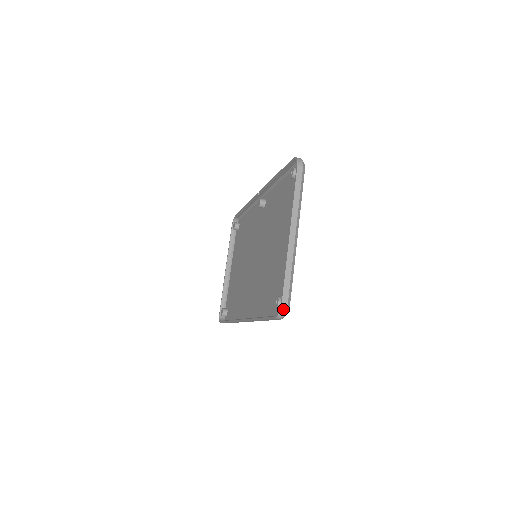
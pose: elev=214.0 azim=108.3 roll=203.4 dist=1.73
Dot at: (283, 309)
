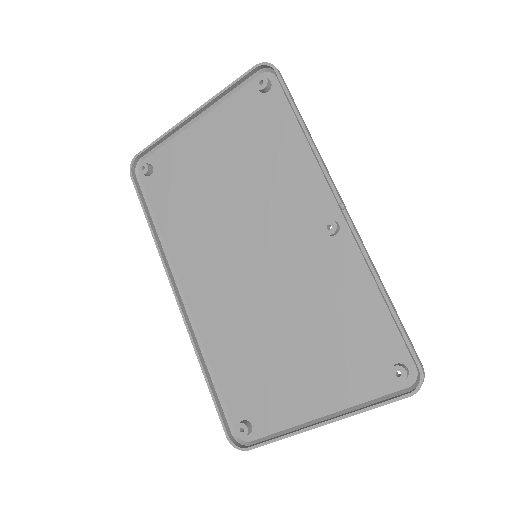
Dot at: (243, 449)
